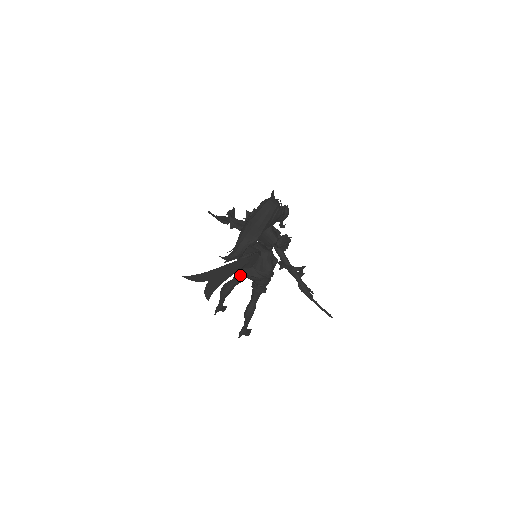
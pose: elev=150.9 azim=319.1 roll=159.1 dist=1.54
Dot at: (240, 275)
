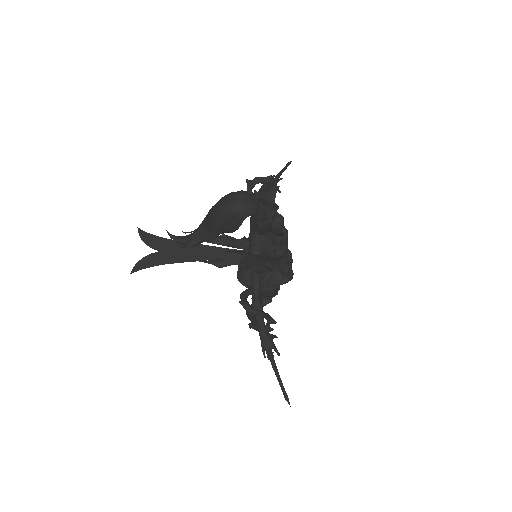
Dot at: occluded
